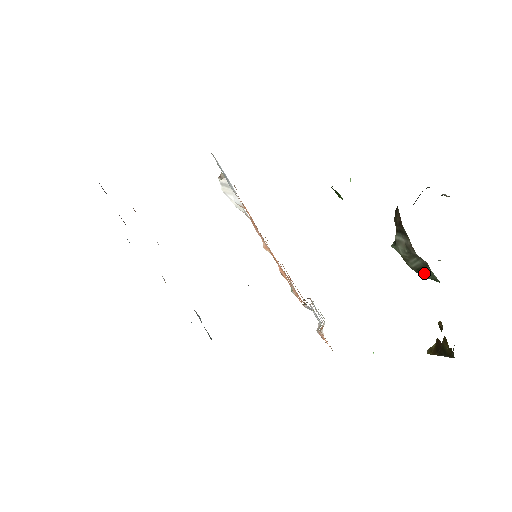
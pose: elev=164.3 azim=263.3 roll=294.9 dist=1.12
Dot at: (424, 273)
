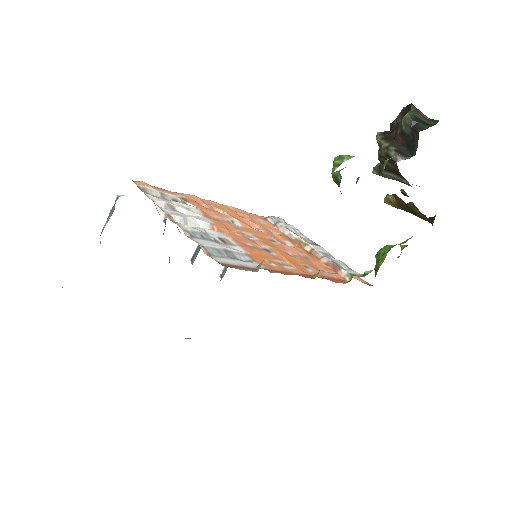
Dot at: occluded
